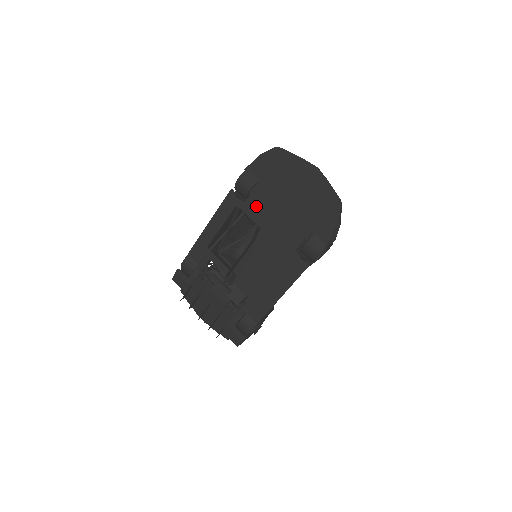
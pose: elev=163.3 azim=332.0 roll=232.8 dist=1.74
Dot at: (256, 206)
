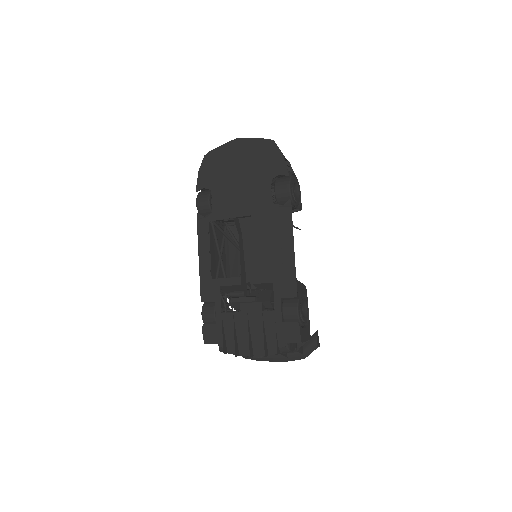
Dot at: (222, 206)
